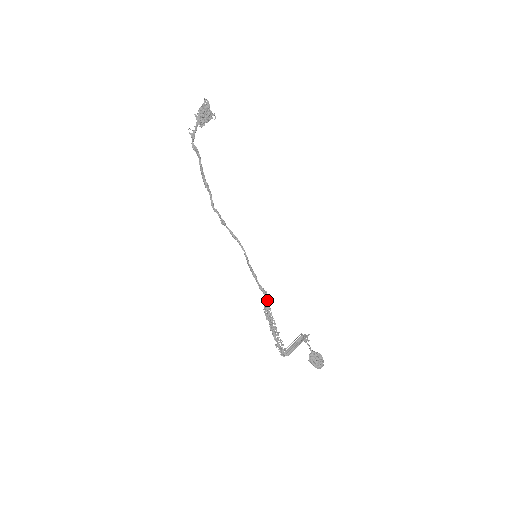
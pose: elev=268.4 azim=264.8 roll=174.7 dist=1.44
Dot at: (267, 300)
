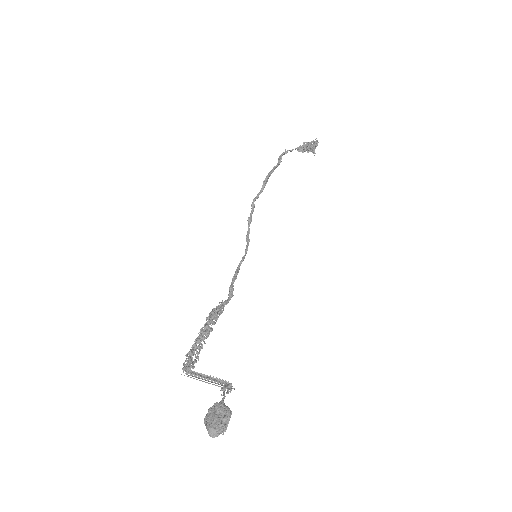
Dot at: (227, 301)
